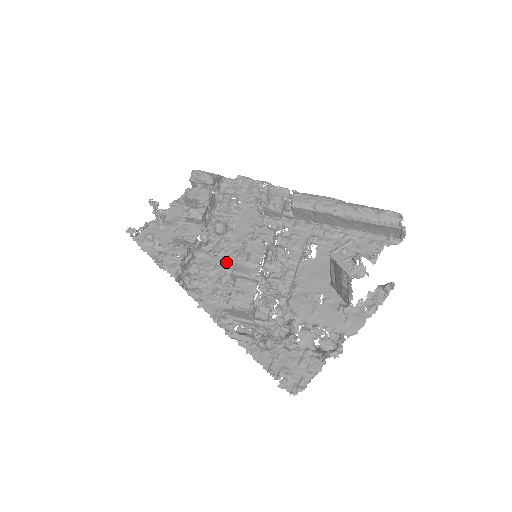
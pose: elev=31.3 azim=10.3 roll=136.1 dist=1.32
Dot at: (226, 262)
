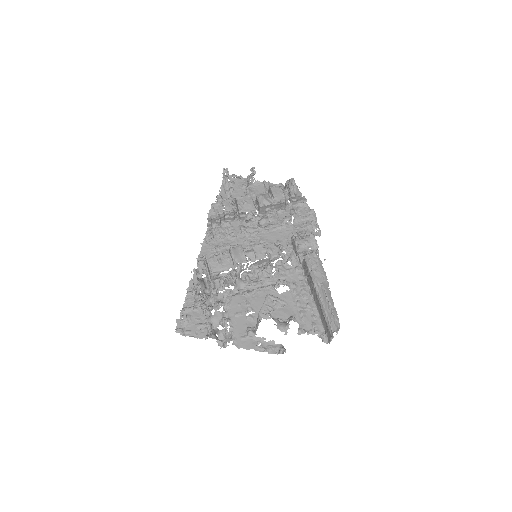
Dot at: (242, 241)
